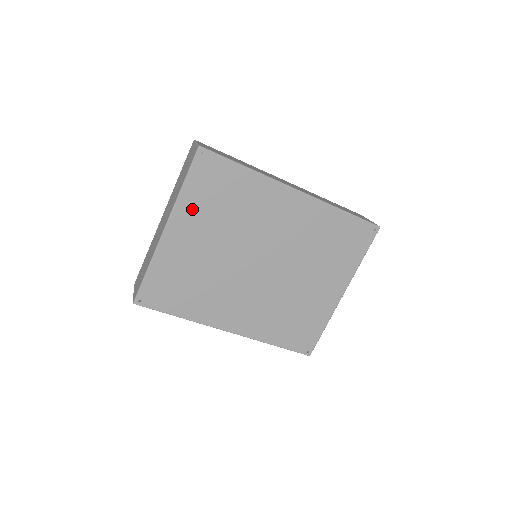
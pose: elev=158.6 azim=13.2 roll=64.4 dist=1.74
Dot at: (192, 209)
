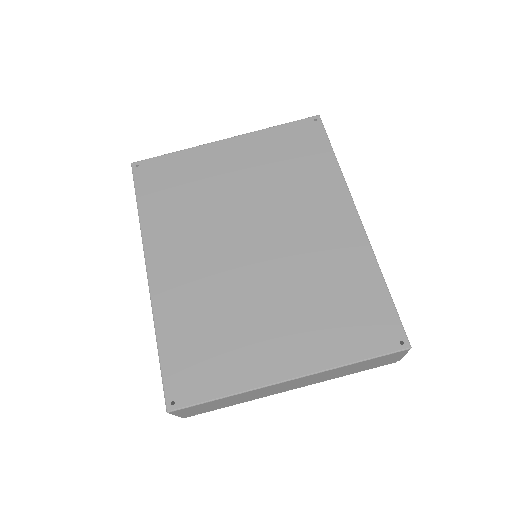
Dot at: (260, 146)
